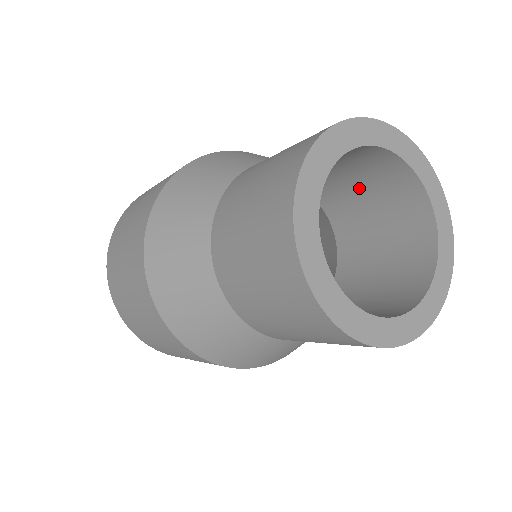
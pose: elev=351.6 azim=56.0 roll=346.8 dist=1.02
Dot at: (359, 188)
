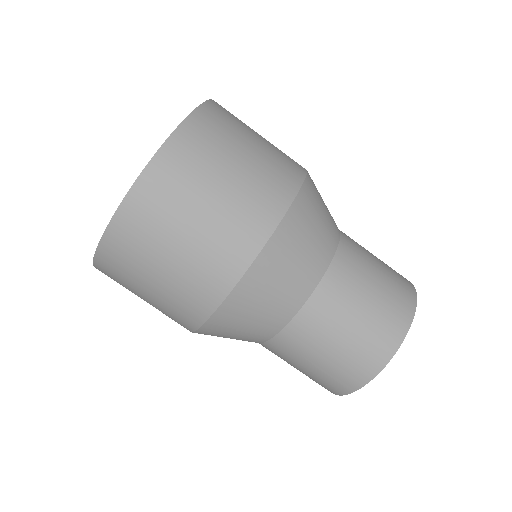
Dot at: occluded
